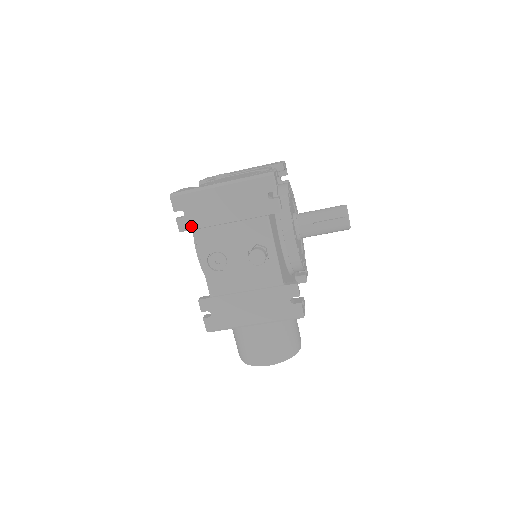
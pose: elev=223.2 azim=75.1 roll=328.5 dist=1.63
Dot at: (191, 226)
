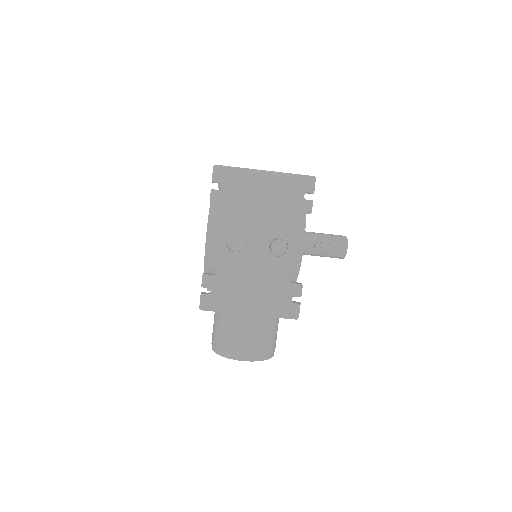
Dot at: (223, 200)
